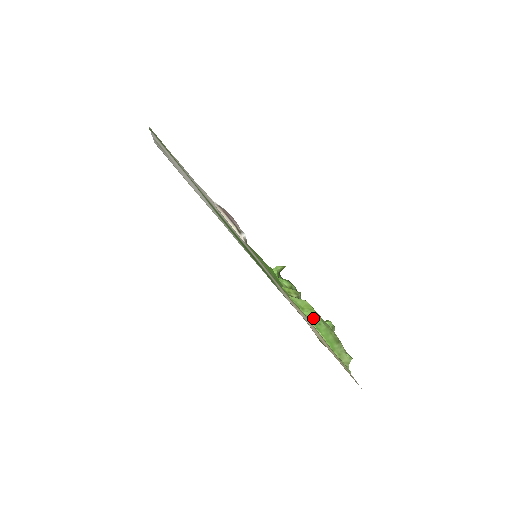
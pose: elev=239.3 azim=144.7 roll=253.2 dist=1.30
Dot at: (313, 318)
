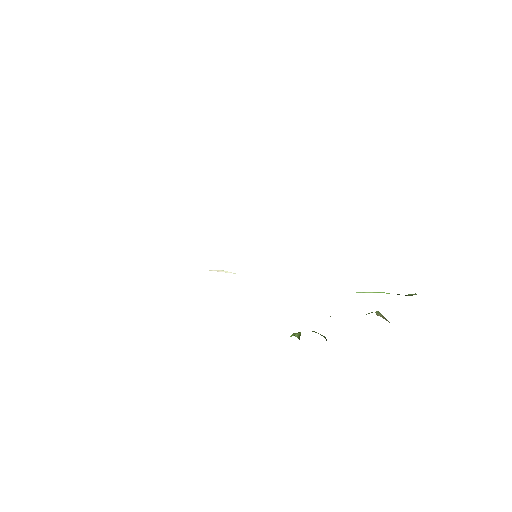
Dot at: occluded
